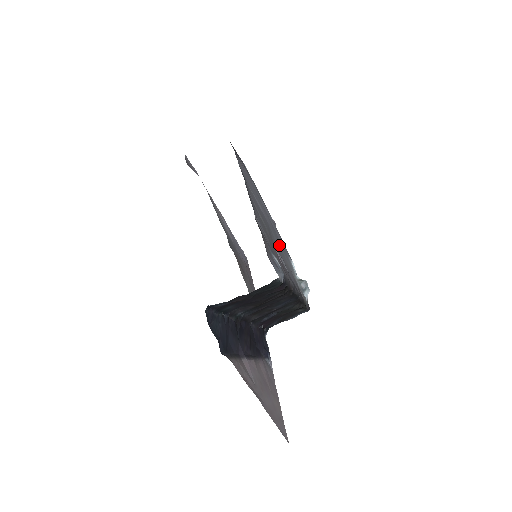
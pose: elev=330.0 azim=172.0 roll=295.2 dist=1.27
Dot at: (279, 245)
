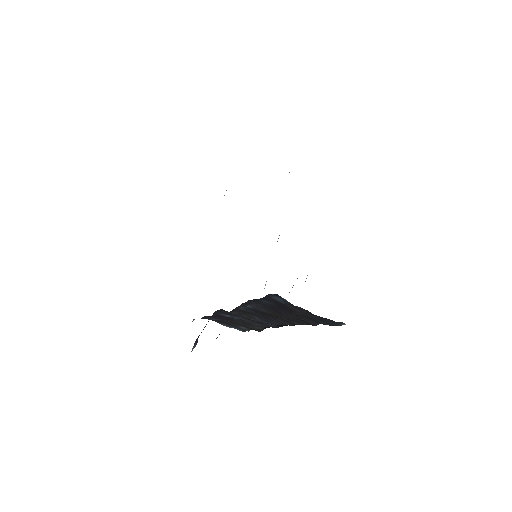
Dot at: occluded
